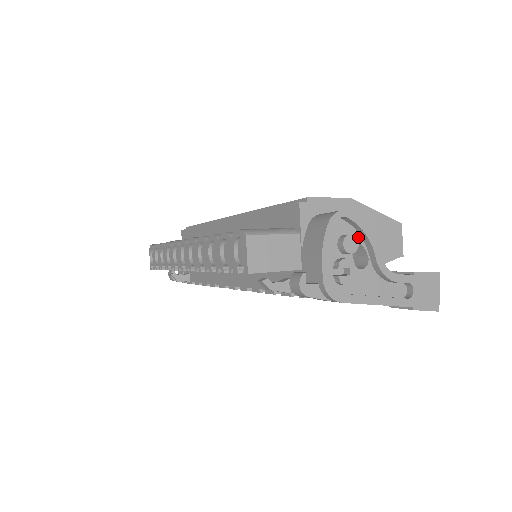
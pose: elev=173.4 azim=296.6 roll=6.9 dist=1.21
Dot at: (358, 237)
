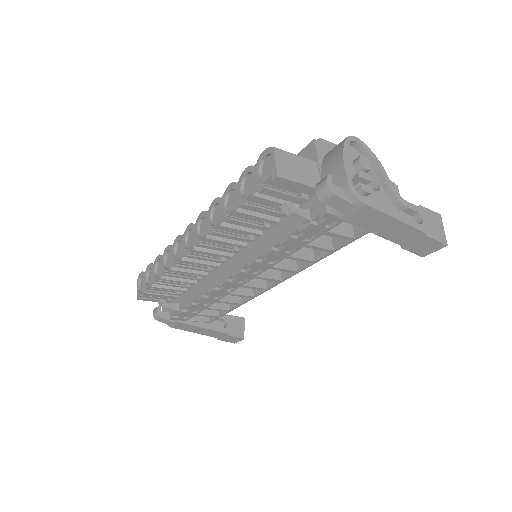
Dot at: occluded
